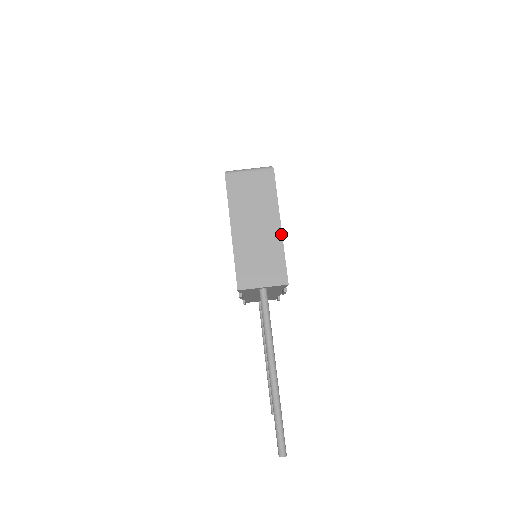
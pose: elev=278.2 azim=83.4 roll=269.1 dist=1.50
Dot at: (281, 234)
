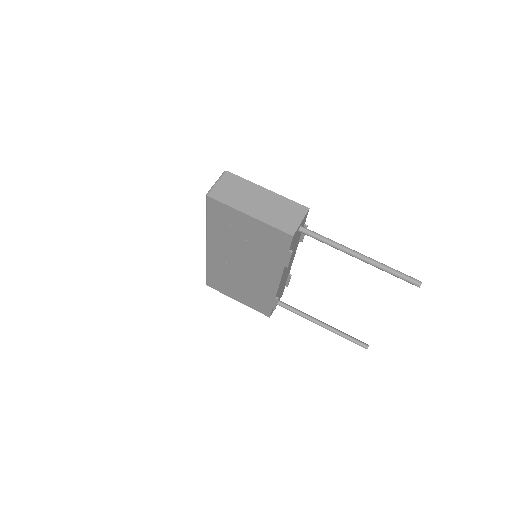
Dot at: (273, 192)
